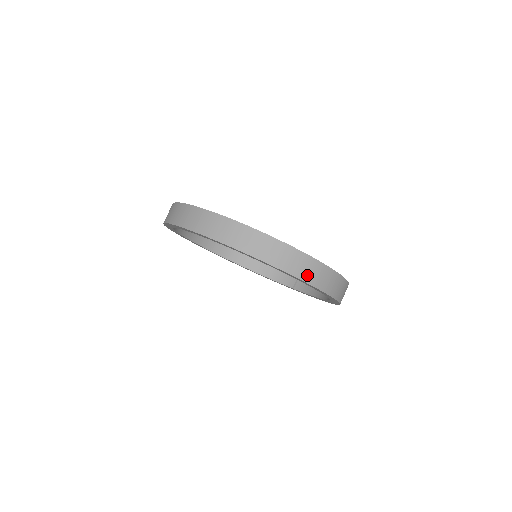
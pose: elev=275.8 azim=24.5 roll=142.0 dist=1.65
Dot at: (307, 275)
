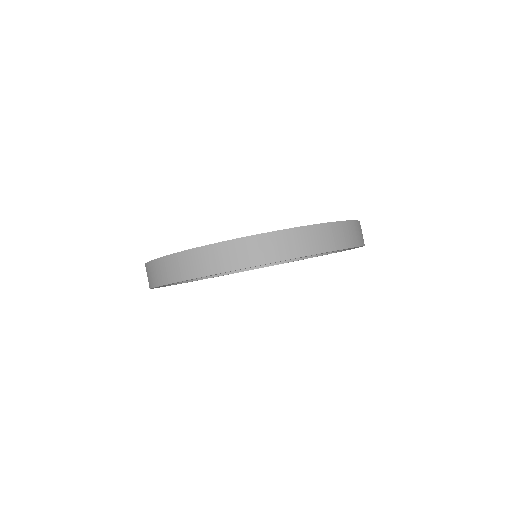
Dot at: (274, 254)
